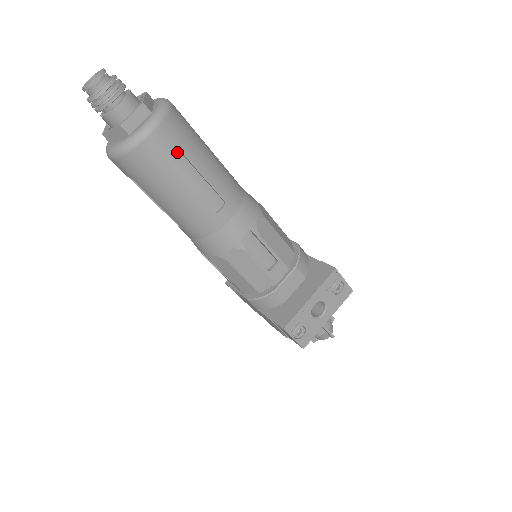
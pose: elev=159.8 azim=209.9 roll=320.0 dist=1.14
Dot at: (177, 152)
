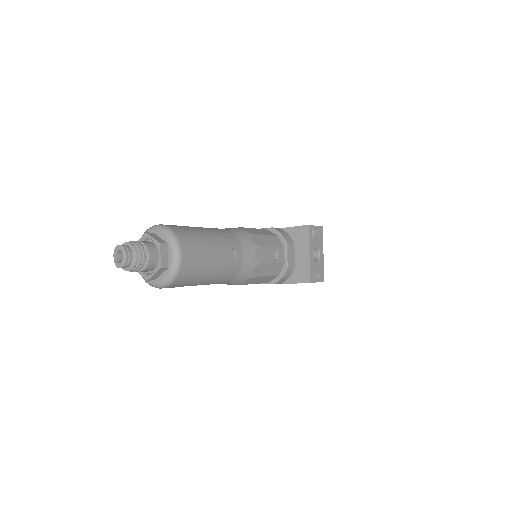
Dot at: (196, 251)
